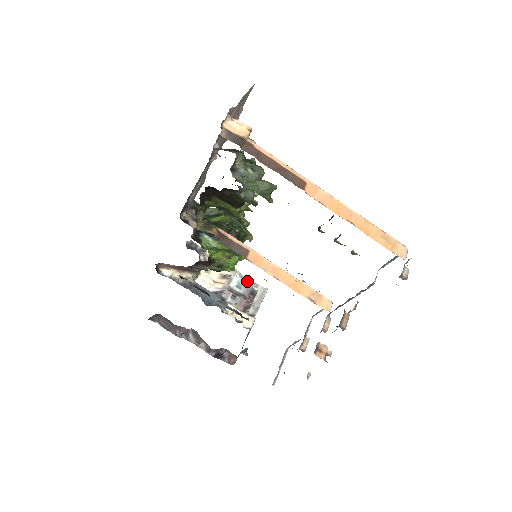
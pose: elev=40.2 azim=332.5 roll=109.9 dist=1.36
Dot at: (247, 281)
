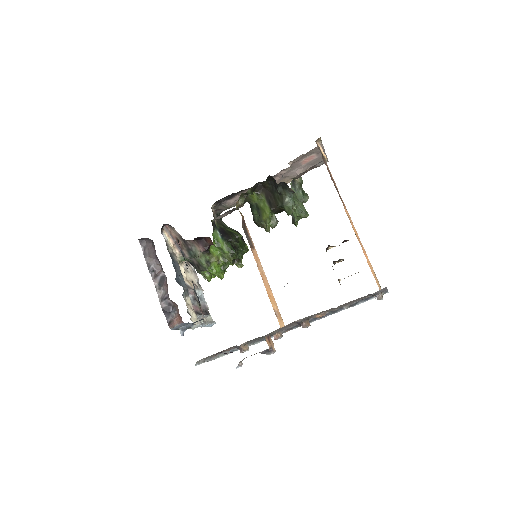
Dot at: occluded
